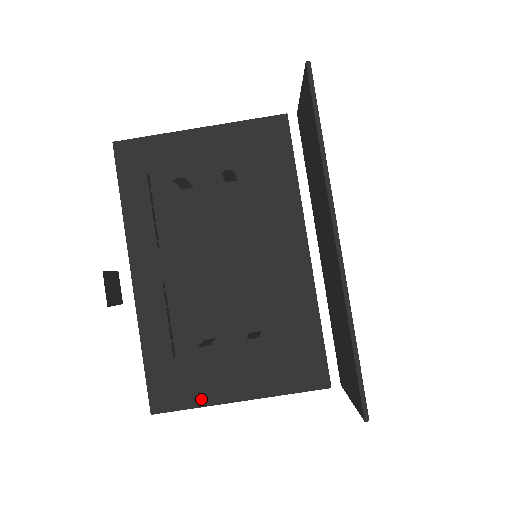
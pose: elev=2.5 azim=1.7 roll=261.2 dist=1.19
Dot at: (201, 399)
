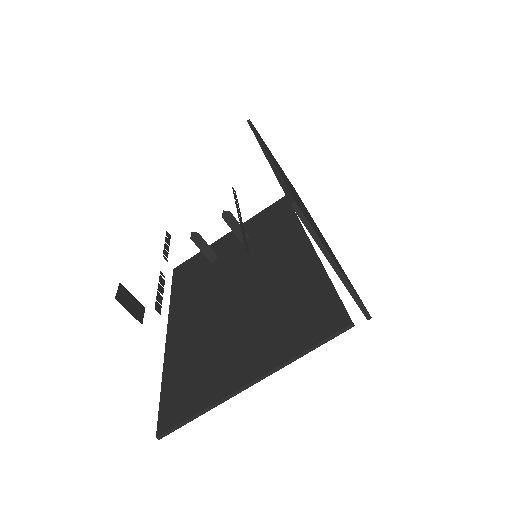
Dot at: (208, 399)
